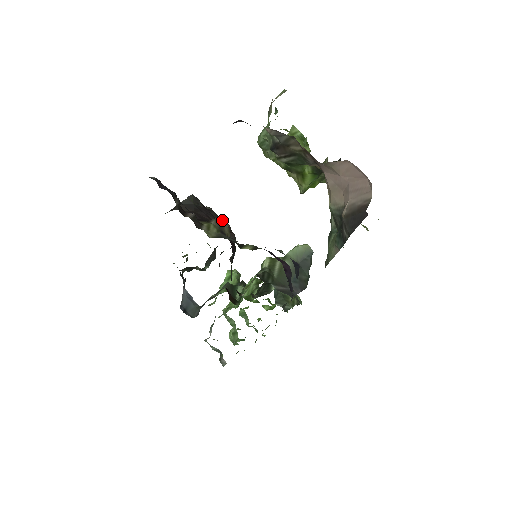
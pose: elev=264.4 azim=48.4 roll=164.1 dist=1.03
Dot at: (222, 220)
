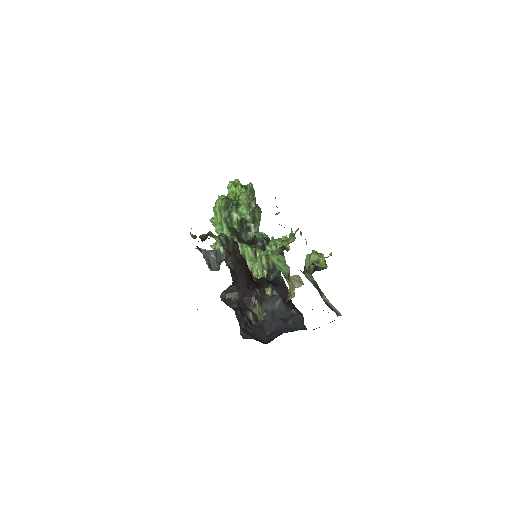
Dot at: (242, 266)
